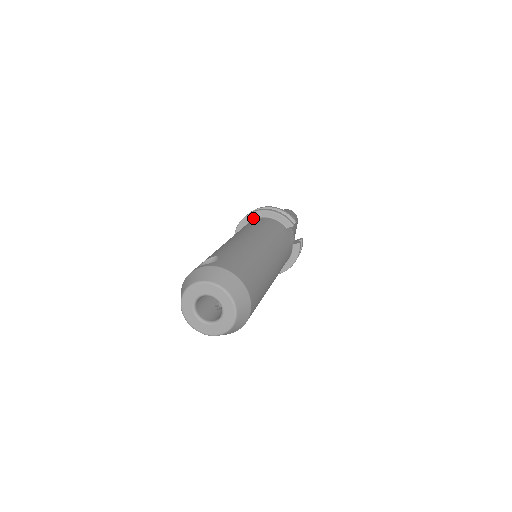
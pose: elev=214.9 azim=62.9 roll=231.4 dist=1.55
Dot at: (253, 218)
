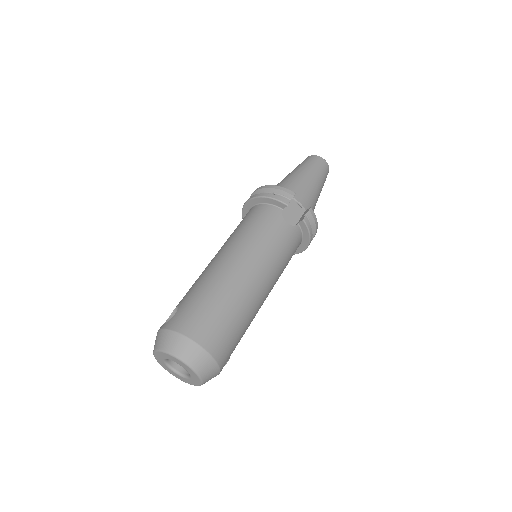
Dot at: (249, 207)
